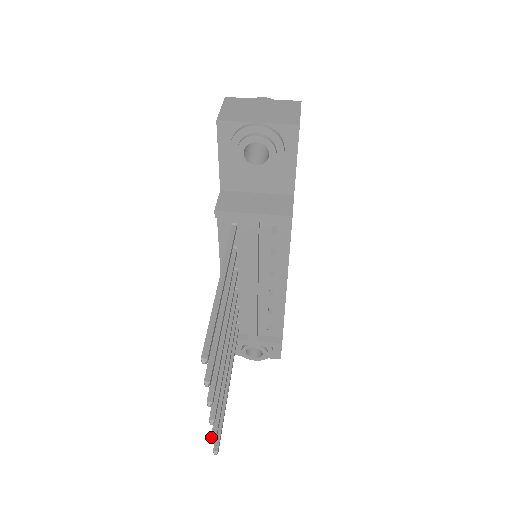
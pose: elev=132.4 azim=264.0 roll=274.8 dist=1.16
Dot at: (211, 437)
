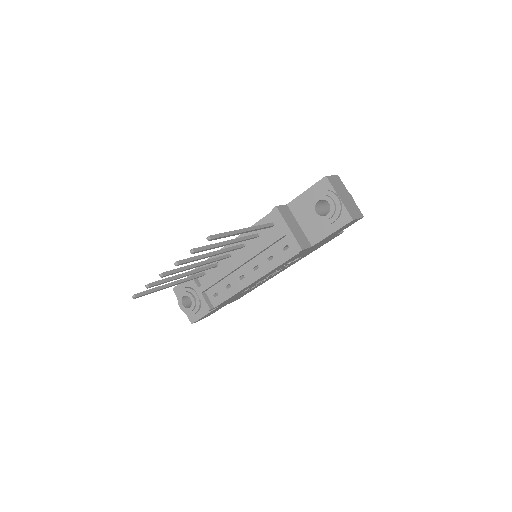
Dot at: (147, 284)
